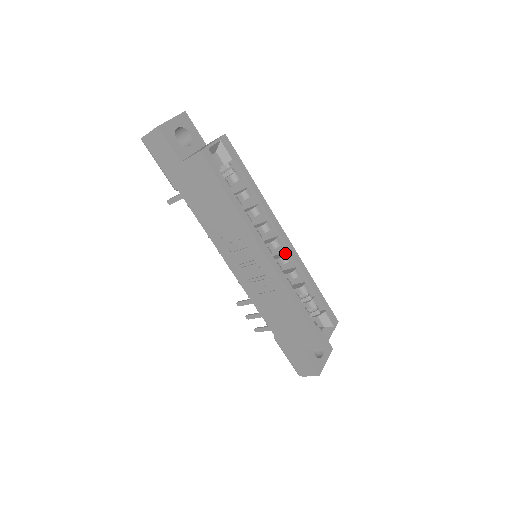
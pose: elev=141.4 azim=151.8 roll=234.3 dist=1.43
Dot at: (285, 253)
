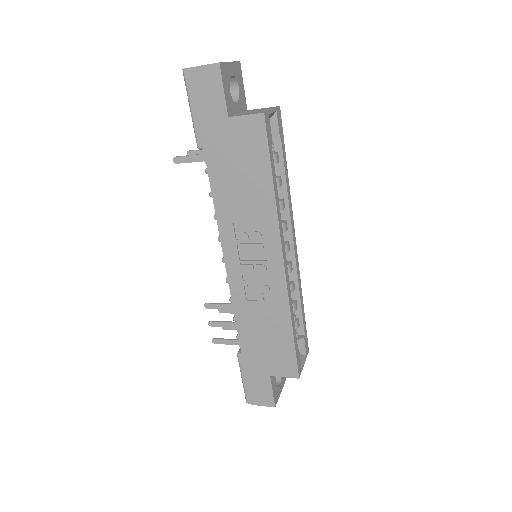
Dot at: (289, 262)
